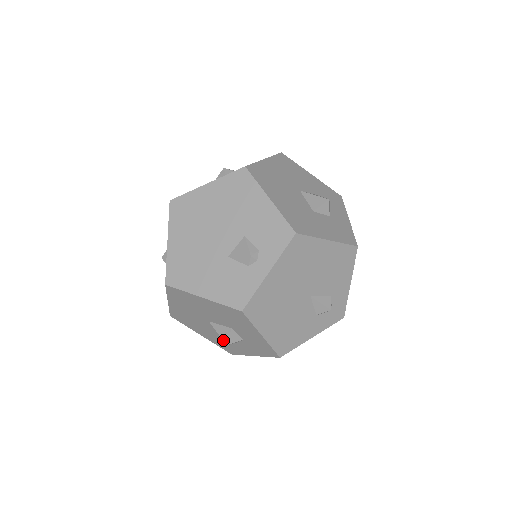
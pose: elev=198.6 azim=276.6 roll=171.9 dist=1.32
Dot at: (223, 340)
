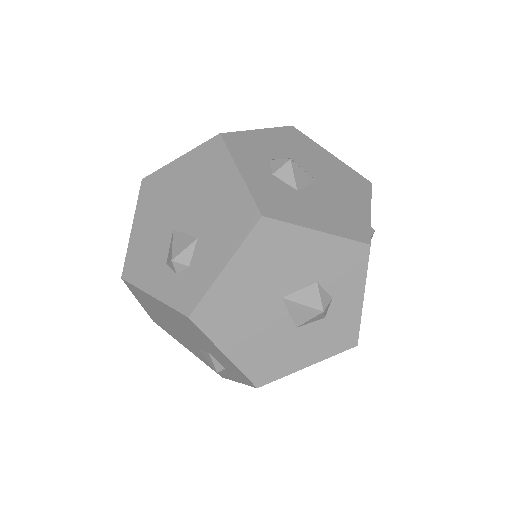
Dot at: occluded
